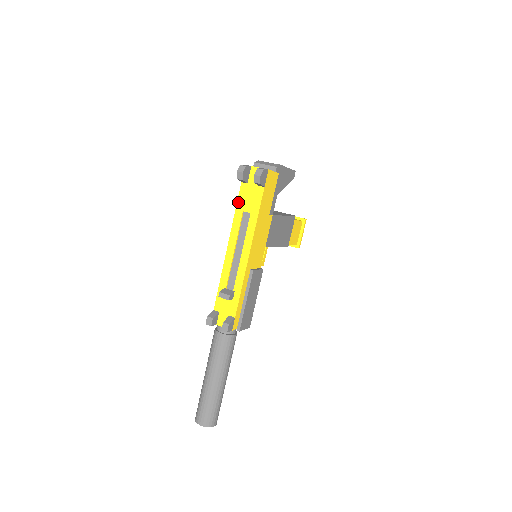
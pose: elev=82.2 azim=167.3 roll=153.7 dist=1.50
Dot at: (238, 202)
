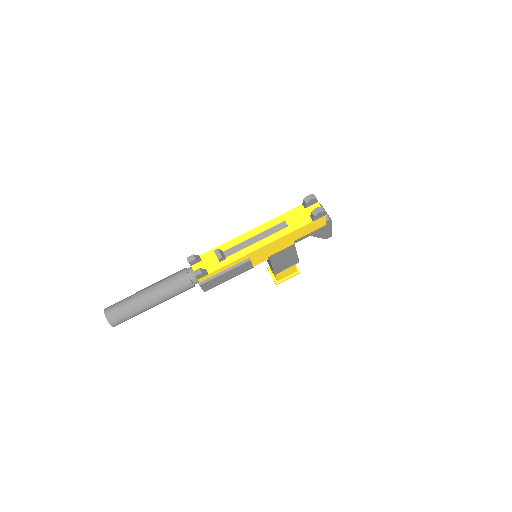
Dot at: (288, 212)
